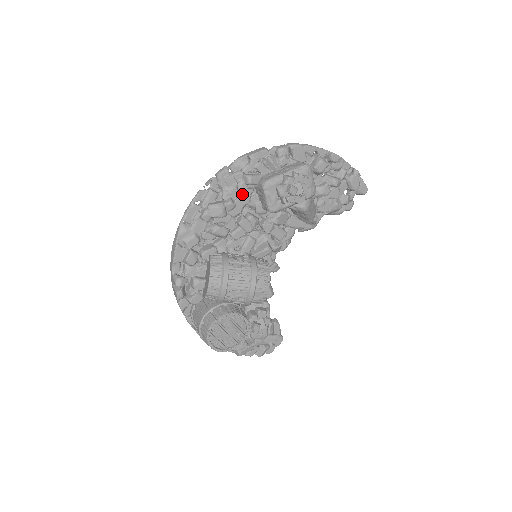
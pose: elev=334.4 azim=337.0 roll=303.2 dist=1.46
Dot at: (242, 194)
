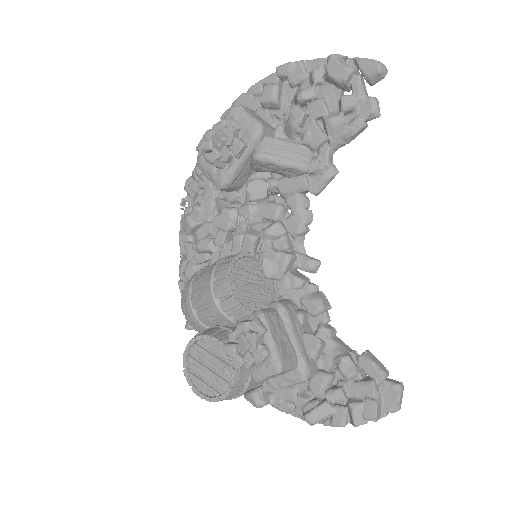
Dot at: (204, 191)
